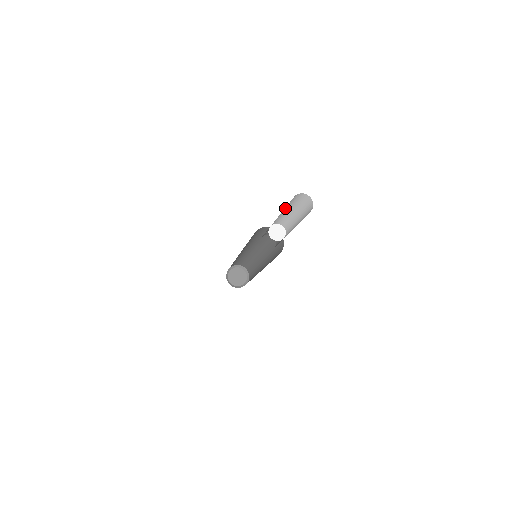
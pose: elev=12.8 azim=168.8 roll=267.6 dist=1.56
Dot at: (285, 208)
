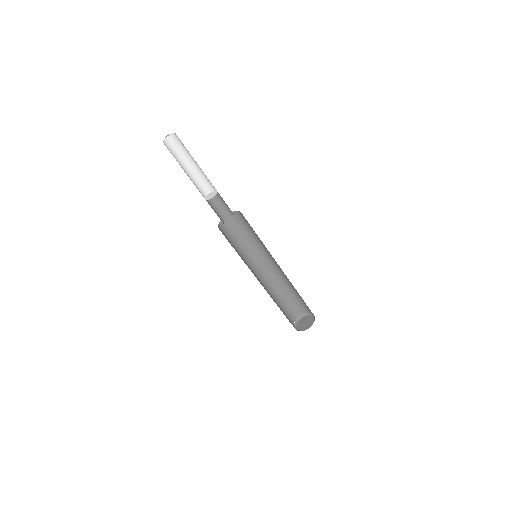
Dot at: (187, 160)
